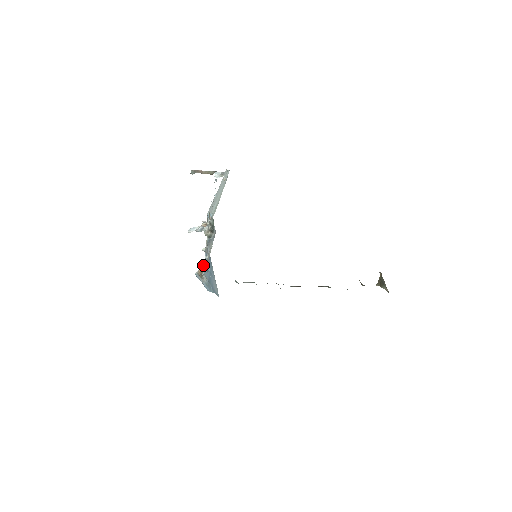
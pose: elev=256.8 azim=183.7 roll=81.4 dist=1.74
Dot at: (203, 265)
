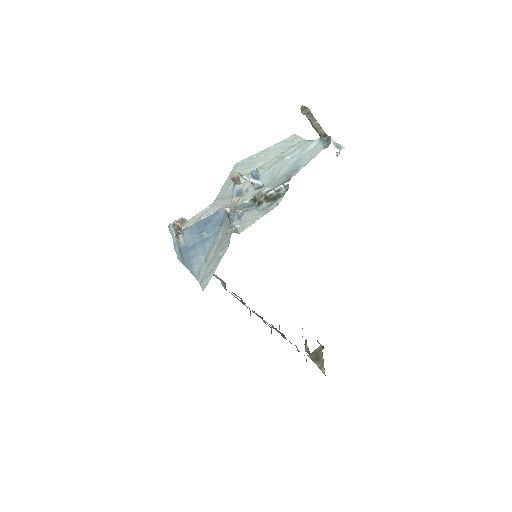
Dot at: (182, 218)
